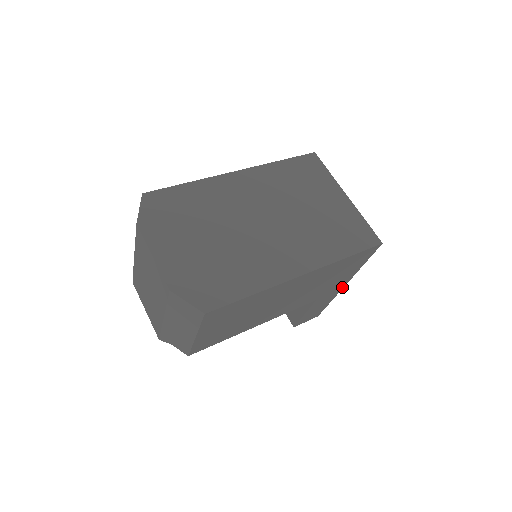
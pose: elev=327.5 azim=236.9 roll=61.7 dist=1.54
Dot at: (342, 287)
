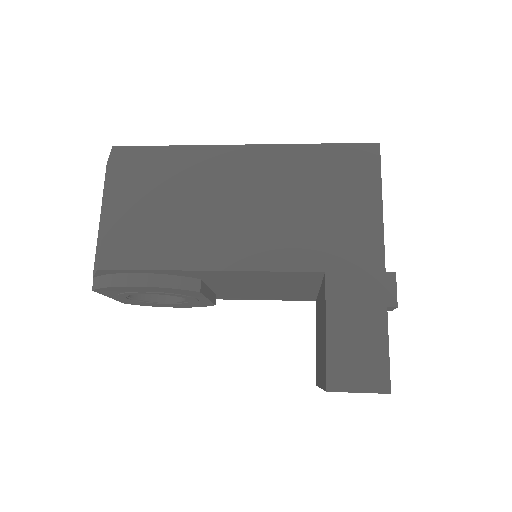
Dot at: (380, 266)
